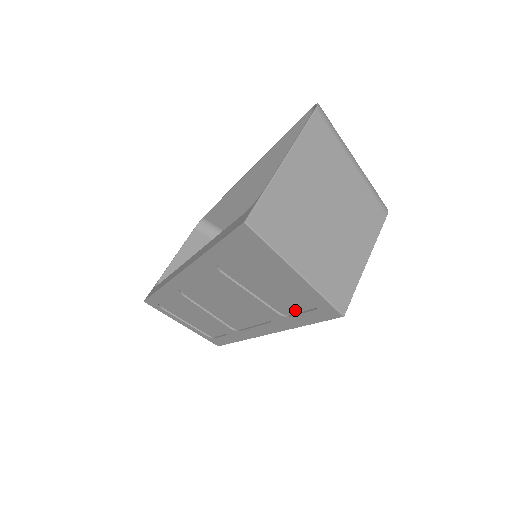
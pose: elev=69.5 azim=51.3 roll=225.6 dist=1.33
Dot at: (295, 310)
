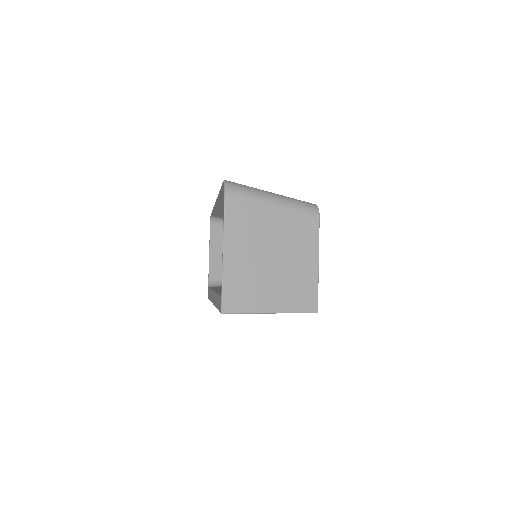
Dot at: occluded
